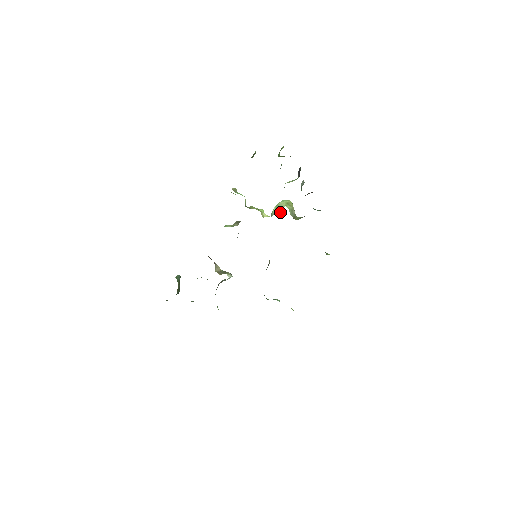
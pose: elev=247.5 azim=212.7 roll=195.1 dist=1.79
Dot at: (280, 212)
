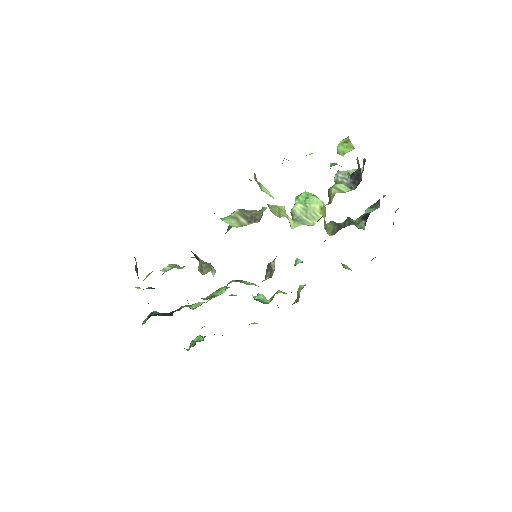
Dot at: (314, 224)
